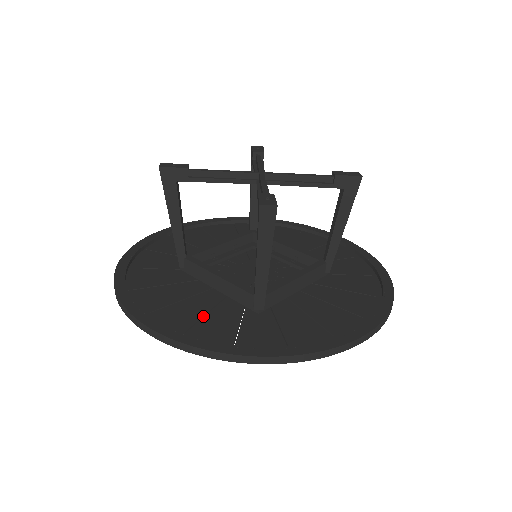
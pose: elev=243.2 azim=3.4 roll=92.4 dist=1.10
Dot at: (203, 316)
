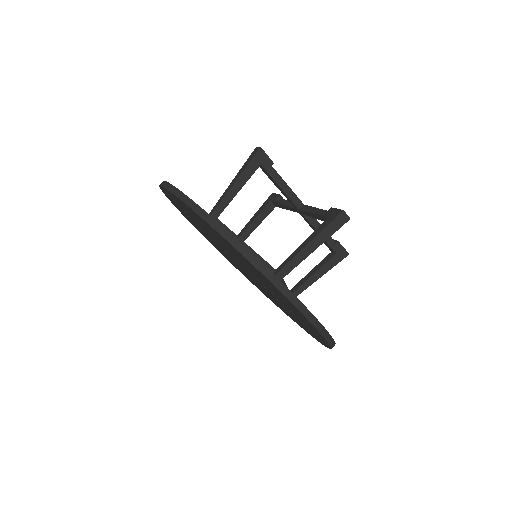
Dot at: occluded
